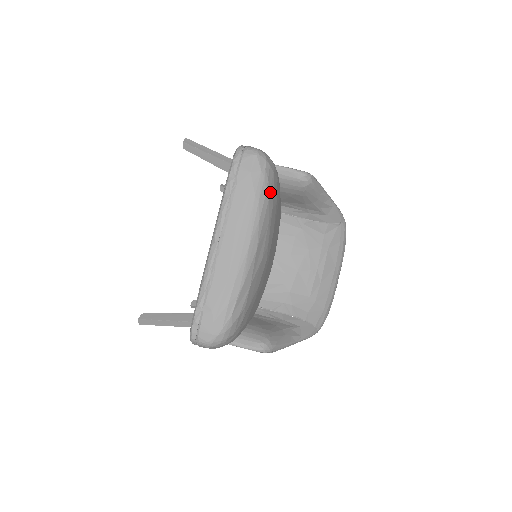
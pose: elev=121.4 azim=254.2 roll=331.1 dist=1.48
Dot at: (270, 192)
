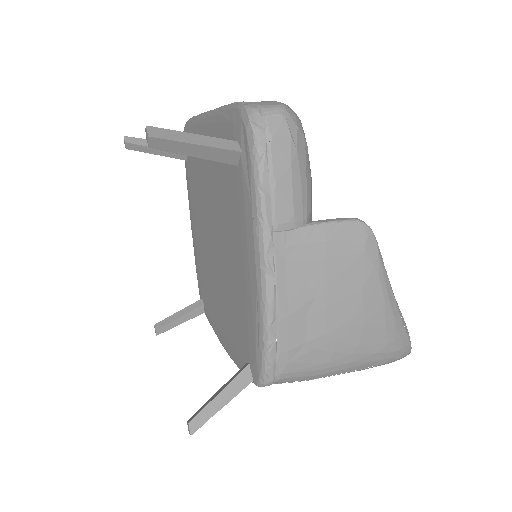
Dot at: occluded
